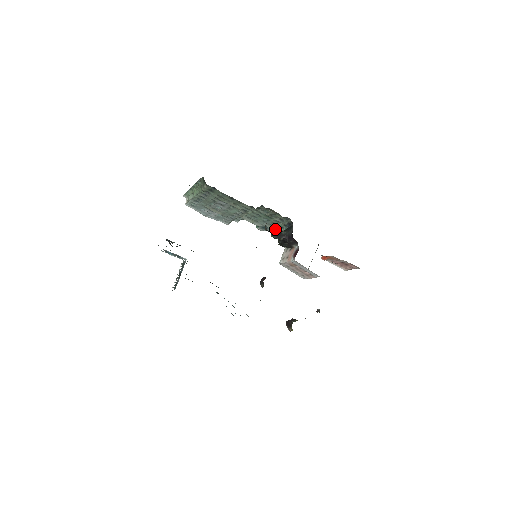
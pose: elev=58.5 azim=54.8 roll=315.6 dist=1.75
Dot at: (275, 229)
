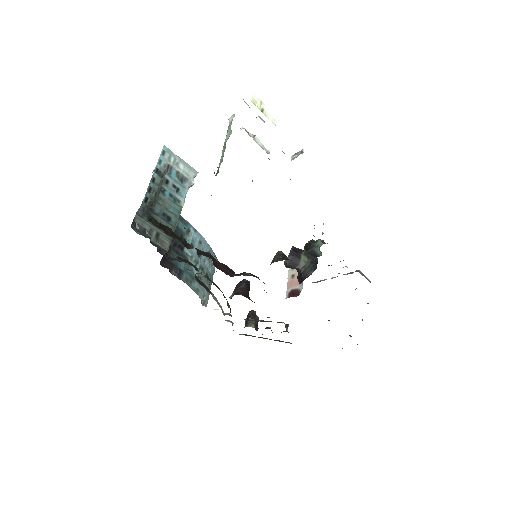
Dot at: occluded
